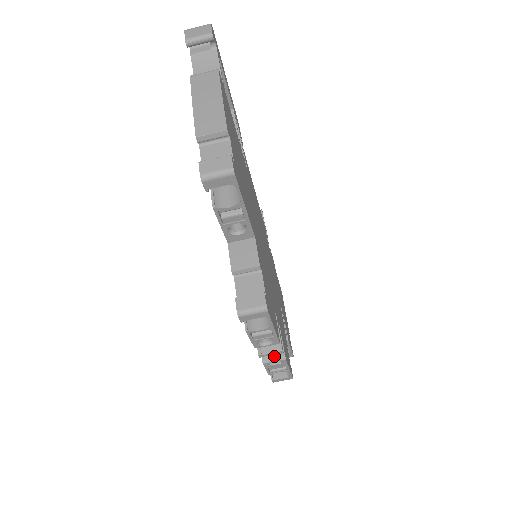
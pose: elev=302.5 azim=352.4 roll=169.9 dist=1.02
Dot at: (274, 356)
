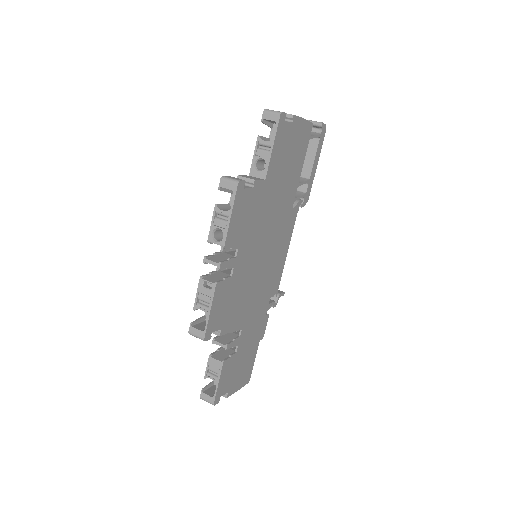
Dot at: (211, 280)
